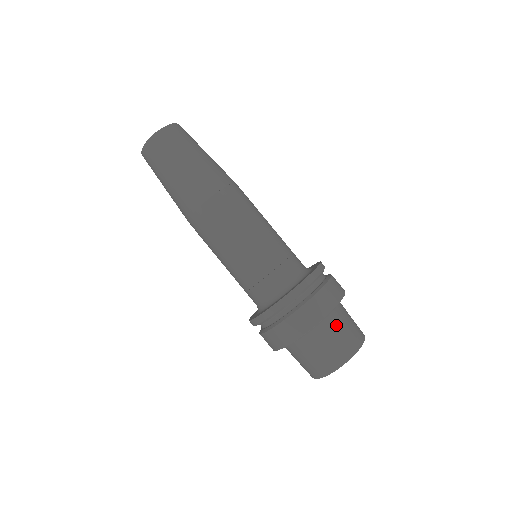
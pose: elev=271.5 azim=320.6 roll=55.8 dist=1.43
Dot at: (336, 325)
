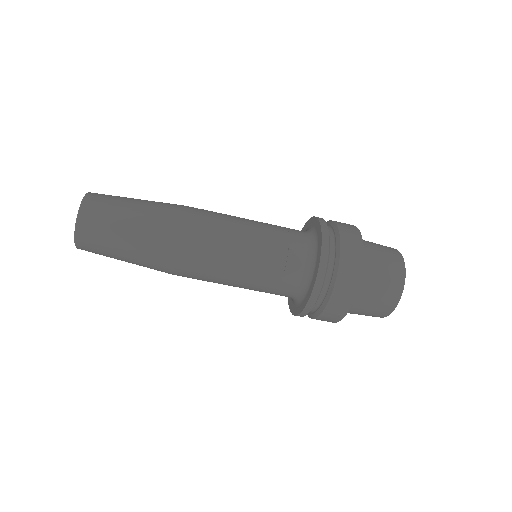
Dot at: (365, 298)
